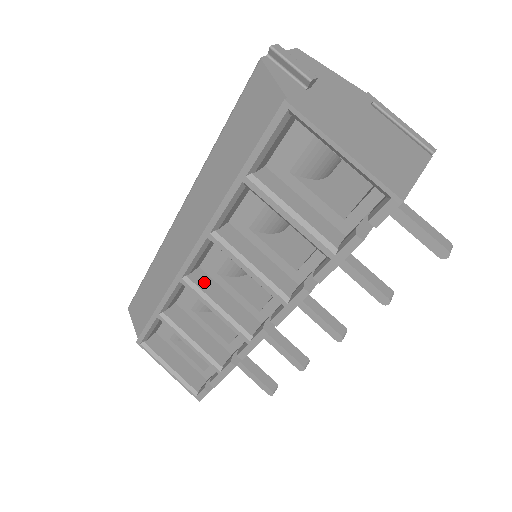
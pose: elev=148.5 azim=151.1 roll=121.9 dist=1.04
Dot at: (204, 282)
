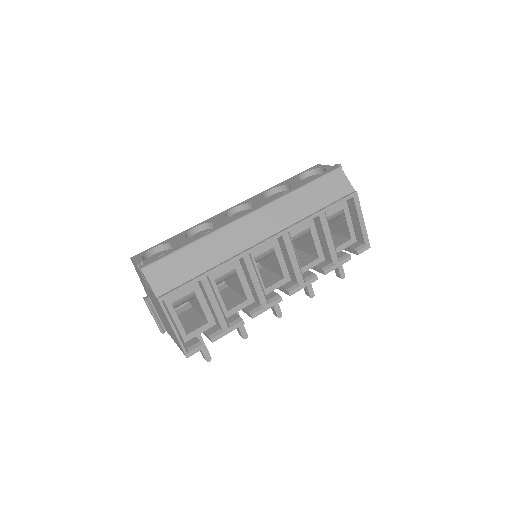
Dot at: occluded
